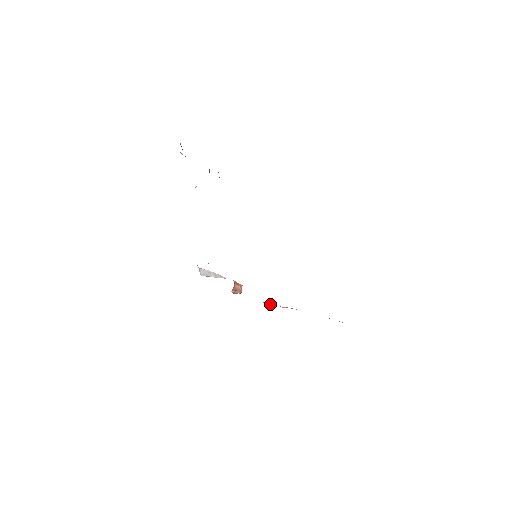
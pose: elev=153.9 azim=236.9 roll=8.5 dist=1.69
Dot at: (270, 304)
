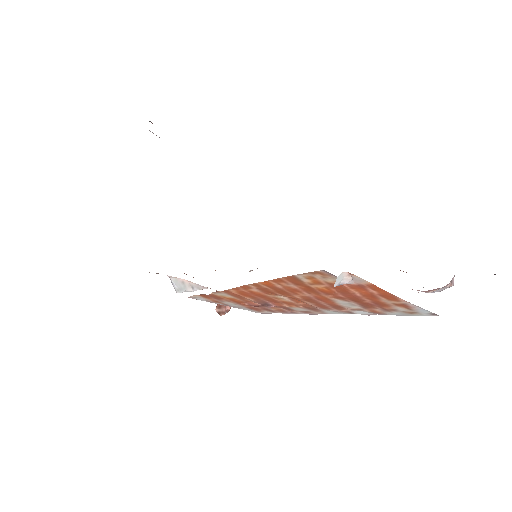
Dot at: (249, 304)
